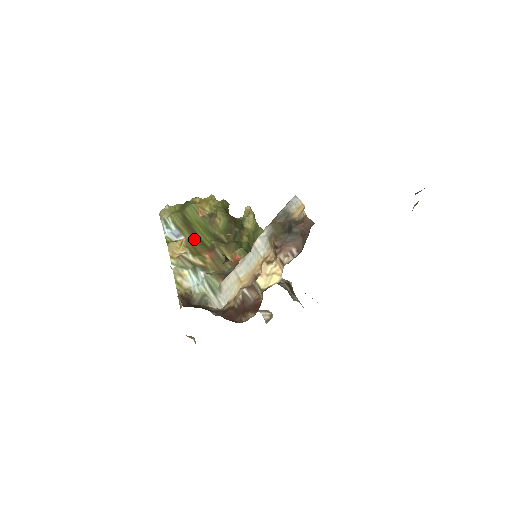
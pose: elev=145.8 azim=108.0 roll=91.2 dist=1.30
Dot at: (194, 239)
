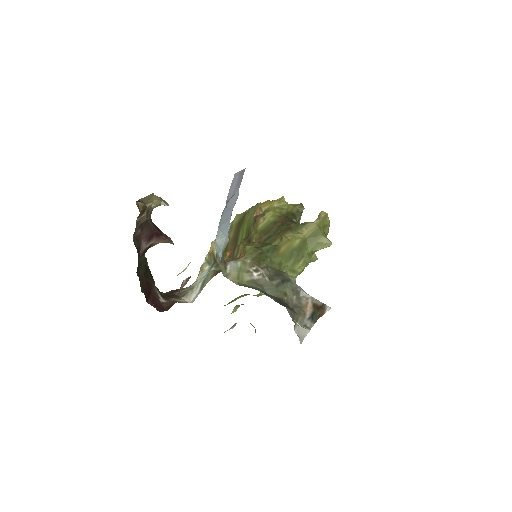
Dot at: (233, 237)
